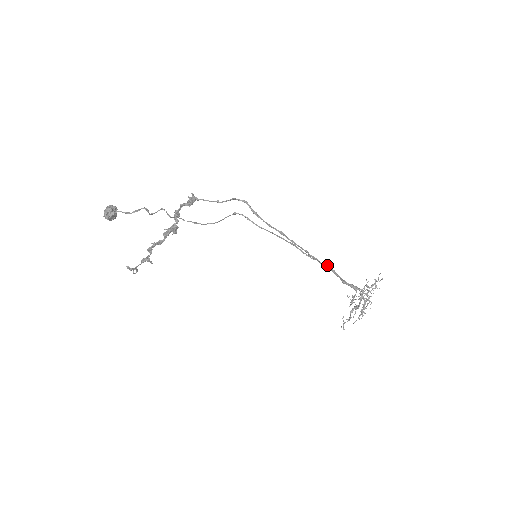
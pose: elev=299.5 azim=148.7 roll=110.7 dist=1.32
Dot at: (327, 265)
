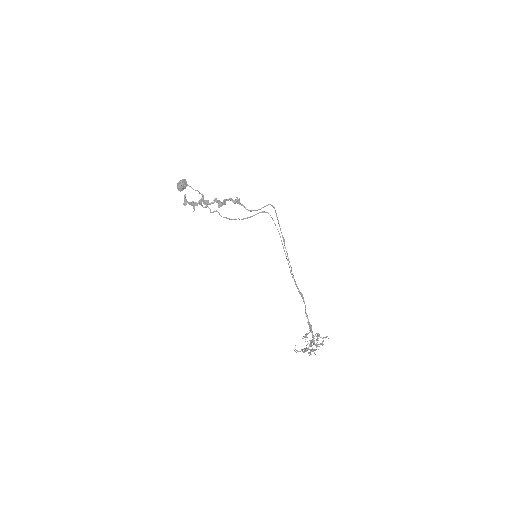
Dot at: (299, 290)
